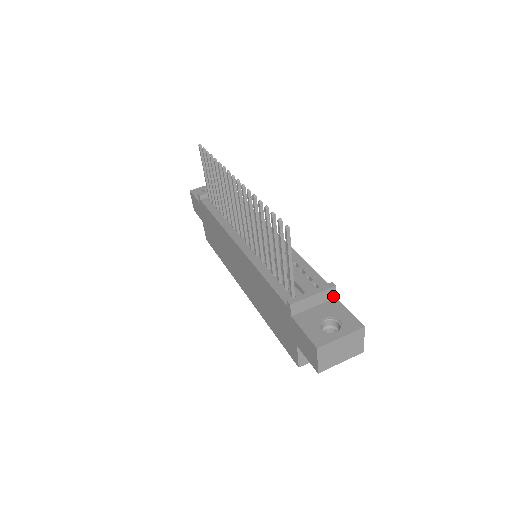
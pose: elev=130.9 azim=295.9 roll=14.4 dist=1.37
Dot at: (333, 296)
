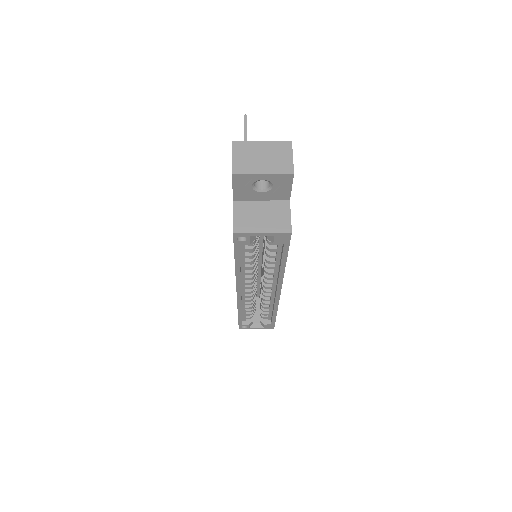
Dot at: occluded
